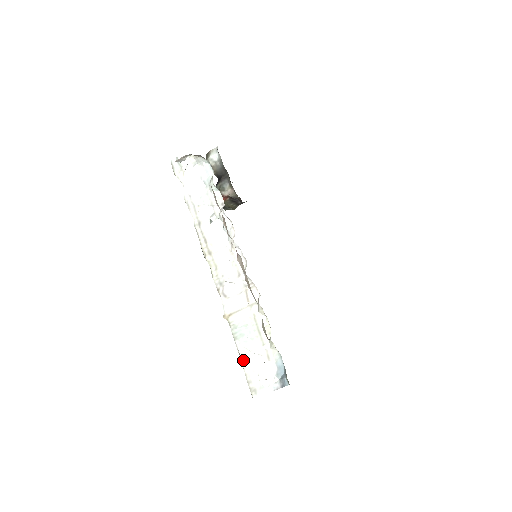
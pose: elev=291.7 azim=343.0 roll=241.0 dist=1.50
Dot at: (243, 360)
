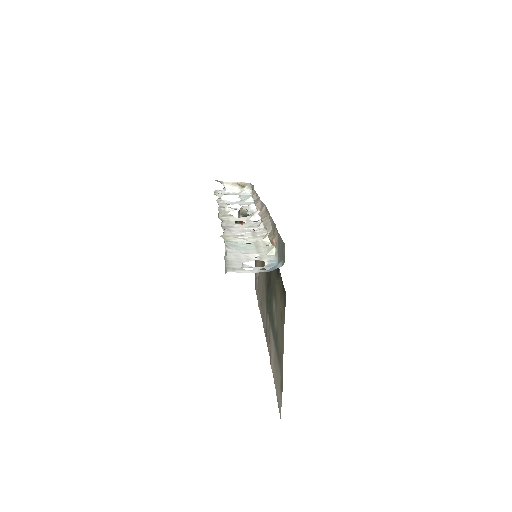
Dot at: (229, 254)
